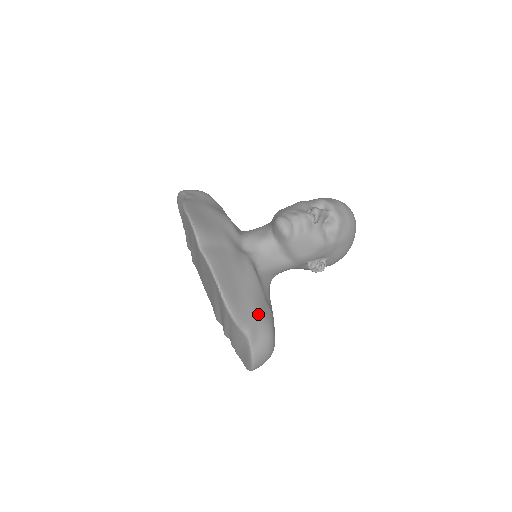
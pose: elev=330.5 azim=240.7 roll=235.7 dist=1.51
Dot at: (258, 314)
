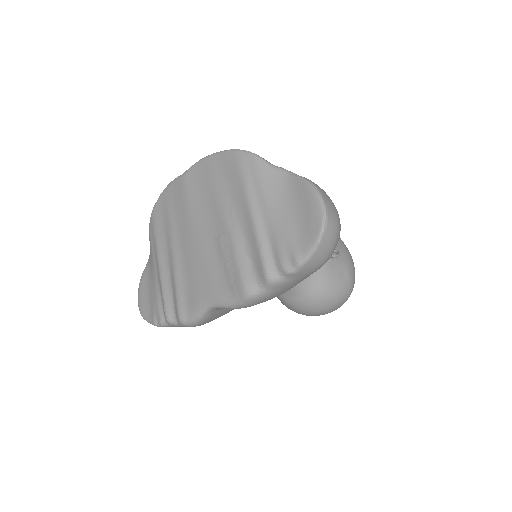
Dot at: occluded
